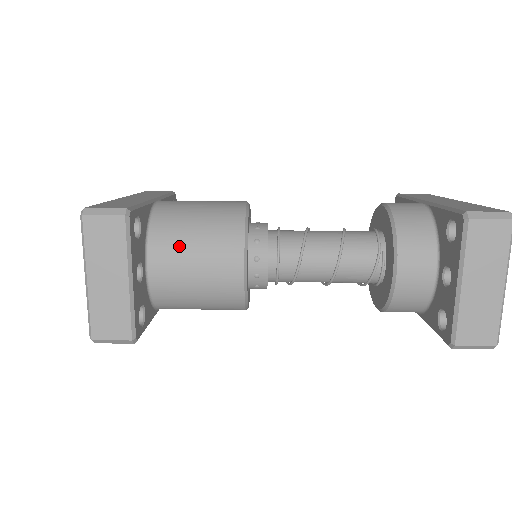
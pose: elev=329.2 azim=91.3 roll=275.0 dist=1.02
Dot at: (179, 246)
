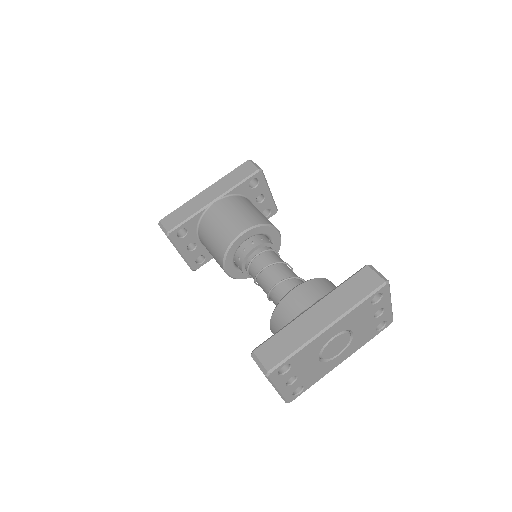
Dot at: (206, 243)
